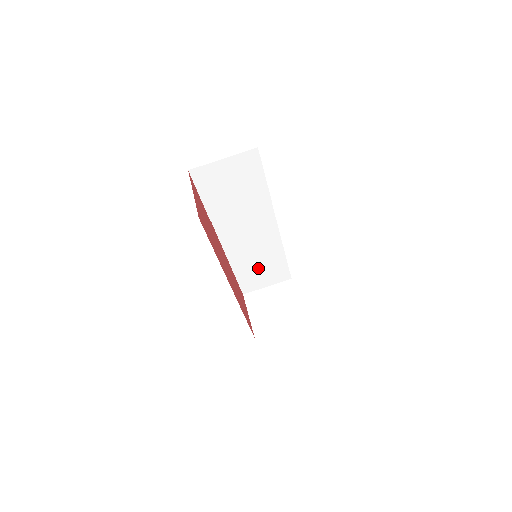
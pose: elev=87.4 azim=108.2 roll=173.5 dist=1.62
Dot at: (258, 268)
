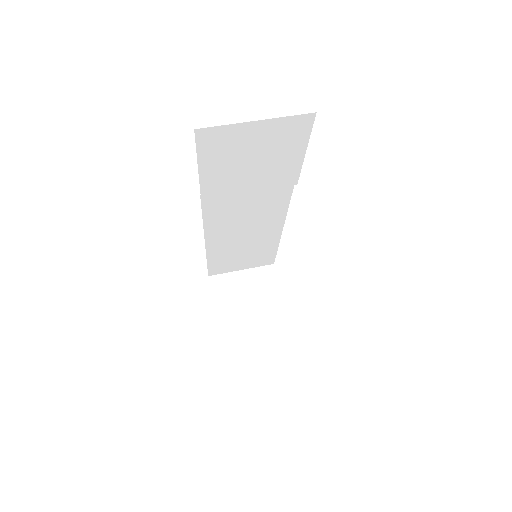
Dot at: (239, 252)
